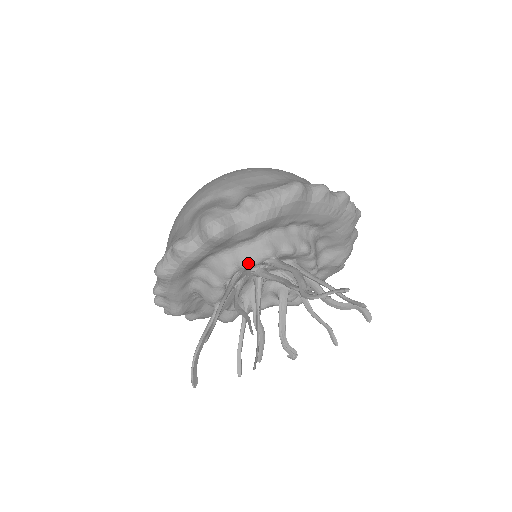
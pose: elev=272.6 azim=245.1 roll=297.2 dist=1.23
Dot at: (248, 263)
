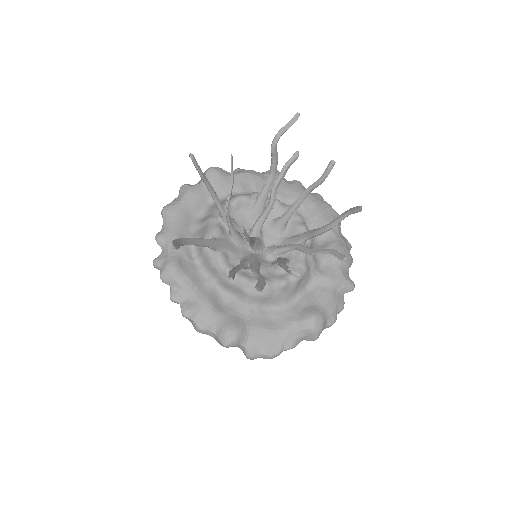
Dot at: (238, 195)
